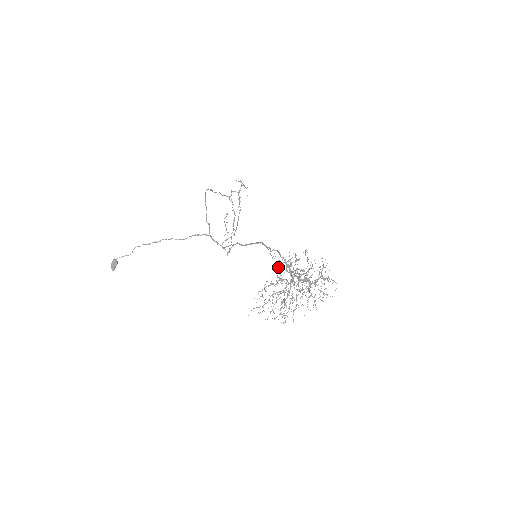
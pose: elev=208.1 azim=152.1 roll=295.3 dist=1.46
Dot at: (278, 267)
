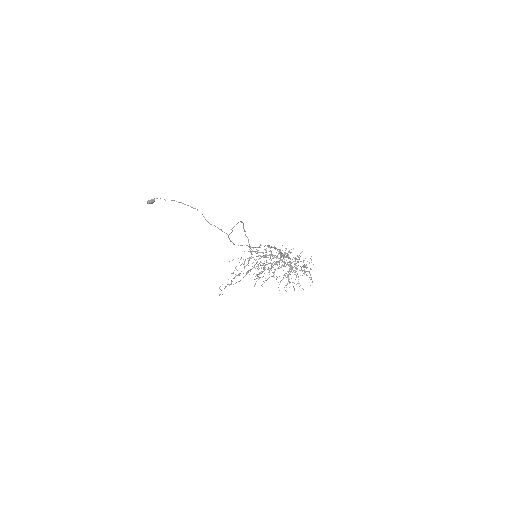
Dot at: (272, 256)
